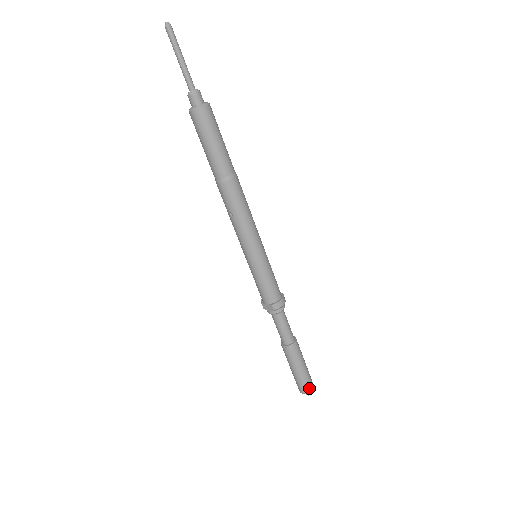
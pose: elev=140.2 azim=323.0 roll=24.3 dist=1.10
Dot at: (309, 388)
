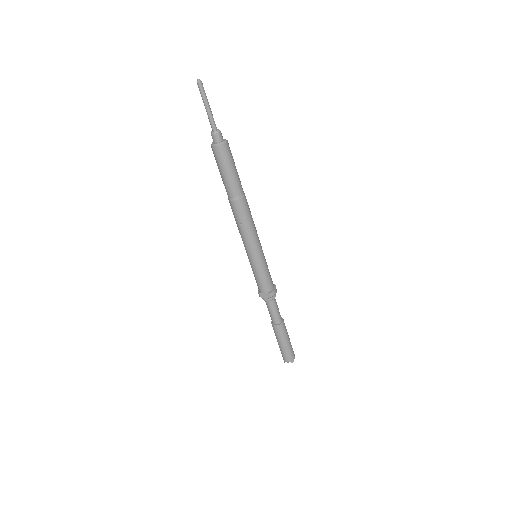
Dot at: (293, 357)
